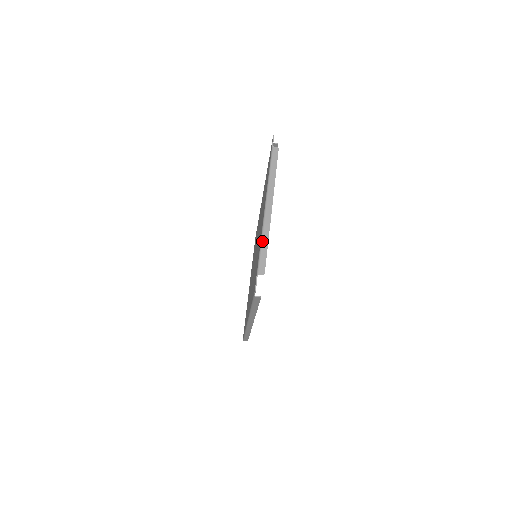
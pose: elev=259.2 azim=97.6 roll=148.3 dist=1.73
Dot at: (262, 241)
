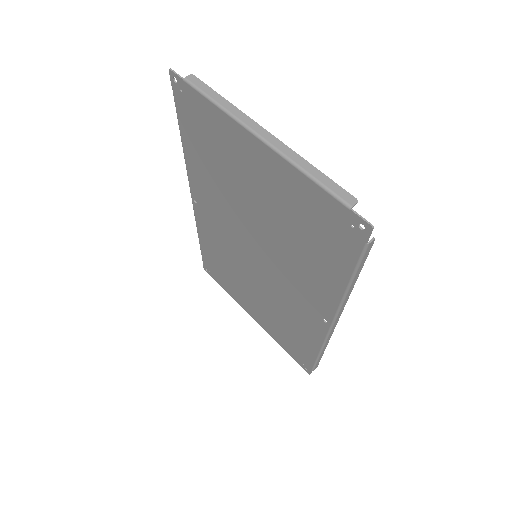
Dot at: (306, 171)
